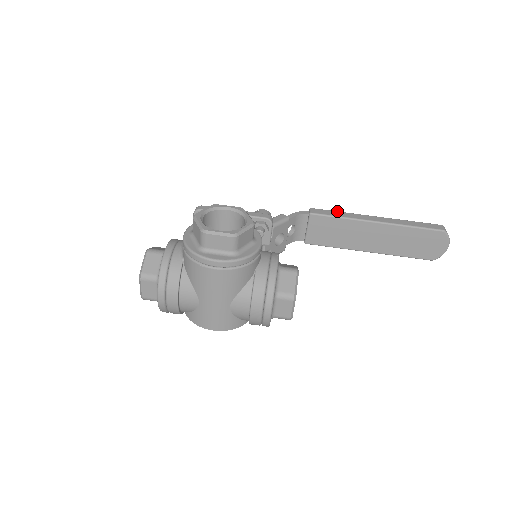
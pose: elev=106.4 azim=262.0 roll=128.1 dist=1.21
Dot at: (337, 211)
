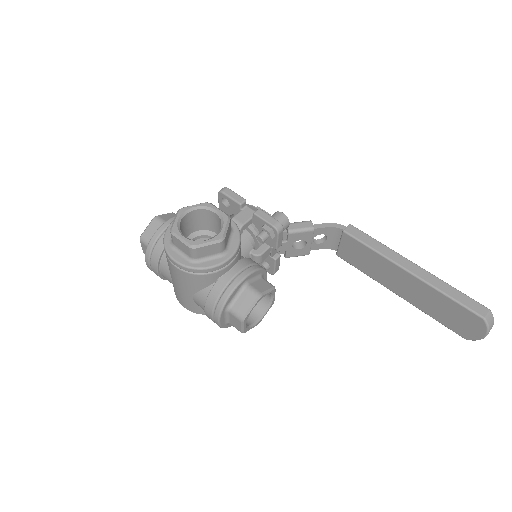
Dot at: (375, 239)
